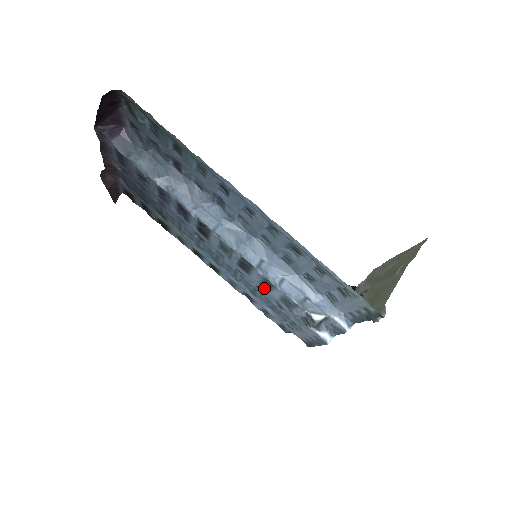
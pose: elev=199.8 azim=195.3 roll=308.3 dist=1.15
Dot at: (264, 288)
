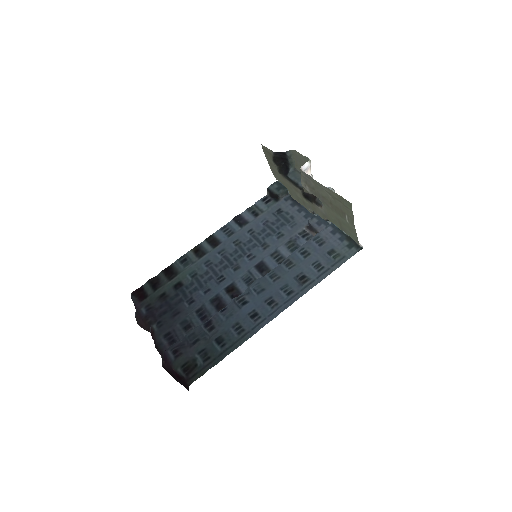
Dot at: (273, 252)
